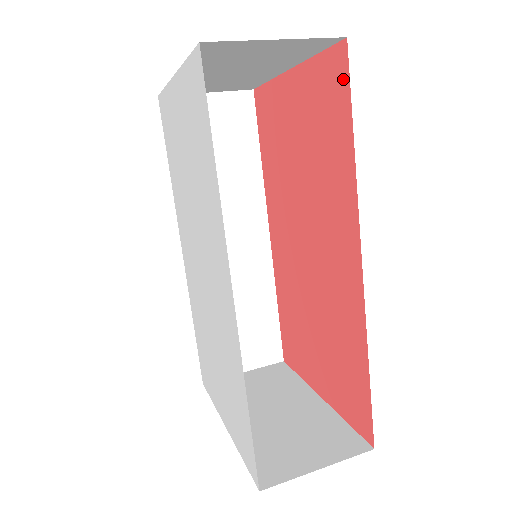
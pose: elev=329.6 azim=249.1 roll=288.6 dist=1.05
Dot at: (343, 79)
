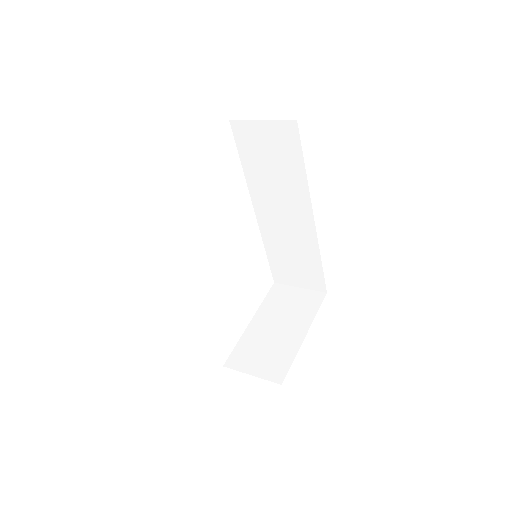
Dot at: occluded
